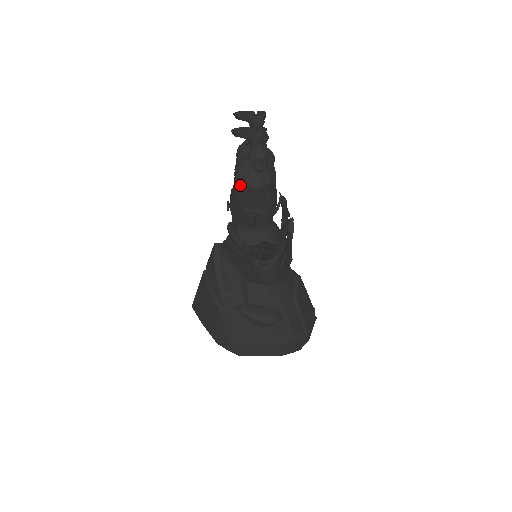
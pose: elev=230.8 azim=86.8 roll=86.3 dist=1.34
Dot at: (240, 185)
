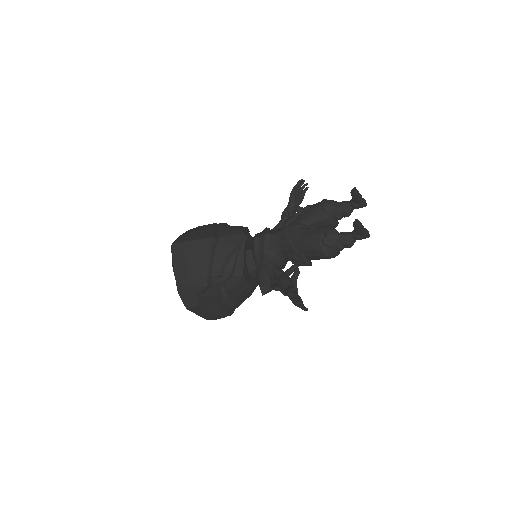
Dot at: (319, 245)
